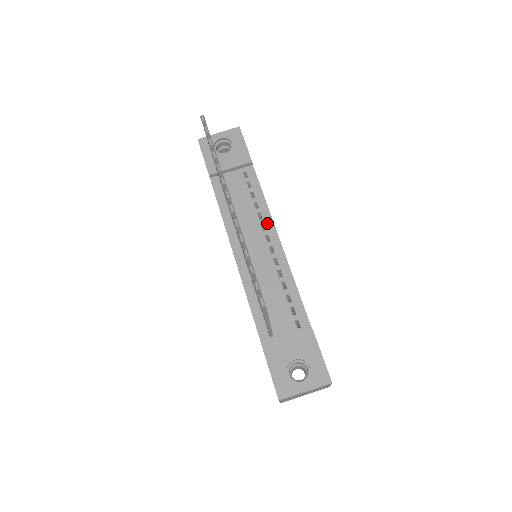
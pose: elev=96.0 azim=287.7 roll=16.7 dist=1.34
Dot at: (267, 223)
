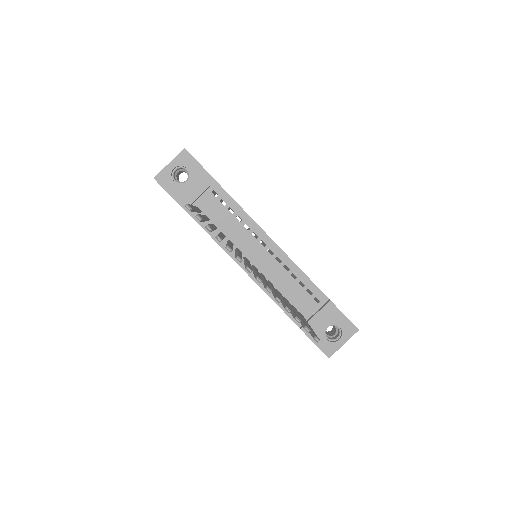
Dot at: (256, 231)
